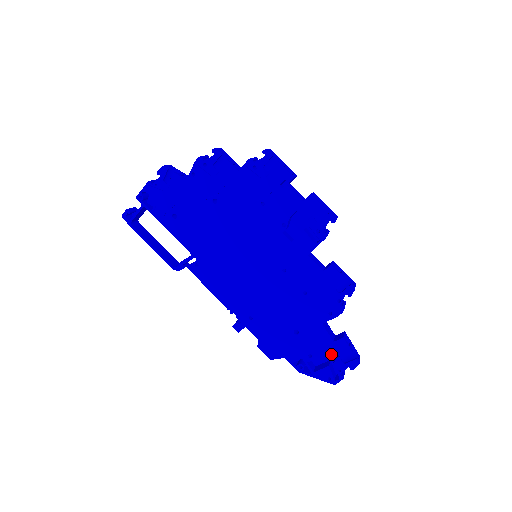
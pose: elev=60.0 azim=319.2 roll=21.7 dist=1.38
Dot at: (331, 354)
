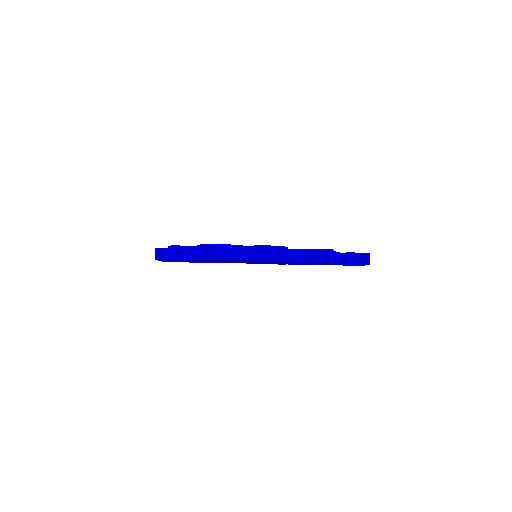
Dot at: occluded
